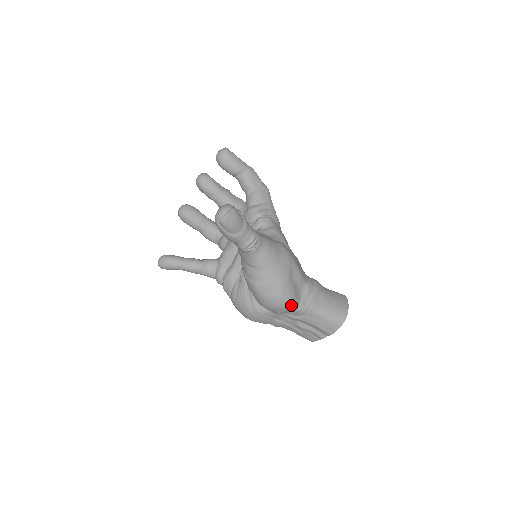
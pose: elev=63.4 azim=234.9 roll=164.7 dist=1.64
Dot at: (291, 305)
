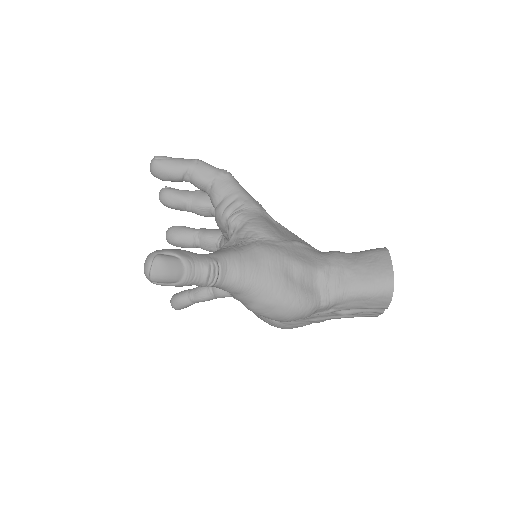
Dot at: (308, 309)
